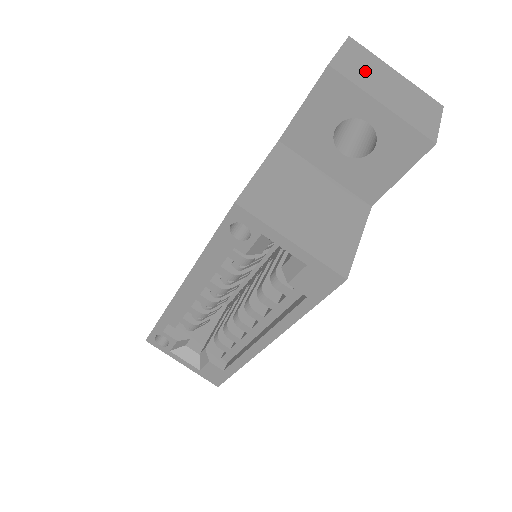
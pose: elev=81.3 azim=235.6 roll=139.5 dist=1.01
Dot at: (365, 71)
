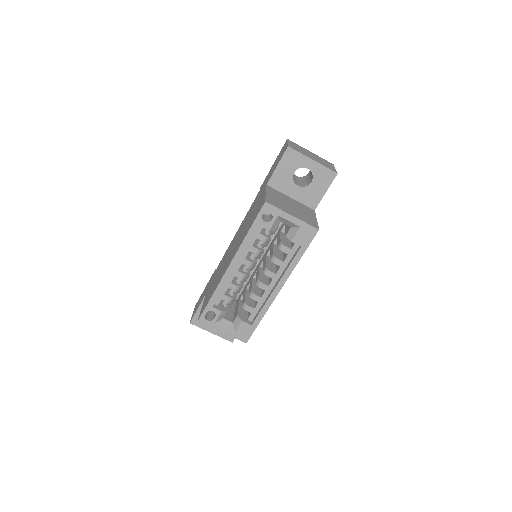
Dot at: (300, 150)
